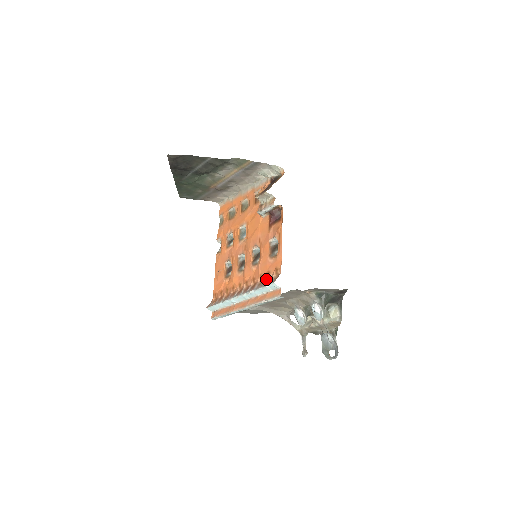
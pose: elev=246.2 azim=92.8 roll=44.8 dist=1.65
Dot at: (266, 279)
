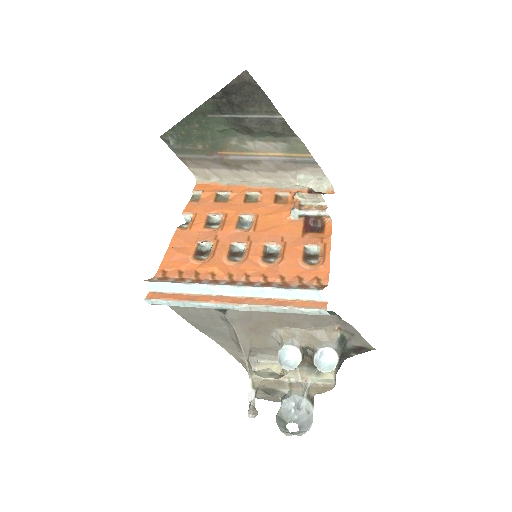
Dot at: (297, 283)
